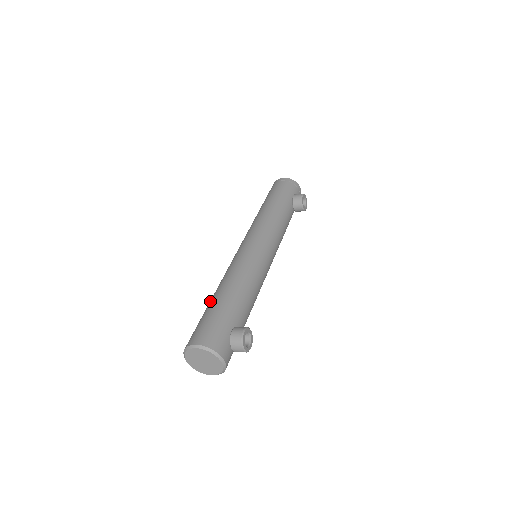
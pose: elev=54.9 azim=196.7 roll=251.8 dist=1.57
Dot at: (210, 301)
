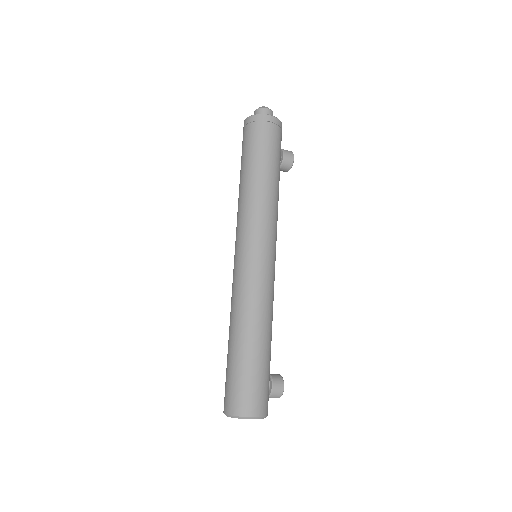
Dot at: (243, 348)
